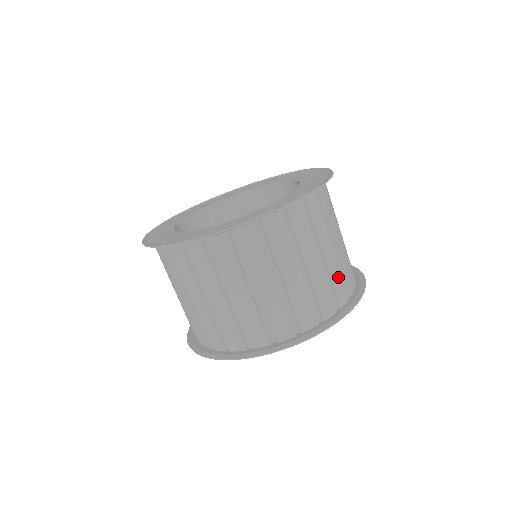
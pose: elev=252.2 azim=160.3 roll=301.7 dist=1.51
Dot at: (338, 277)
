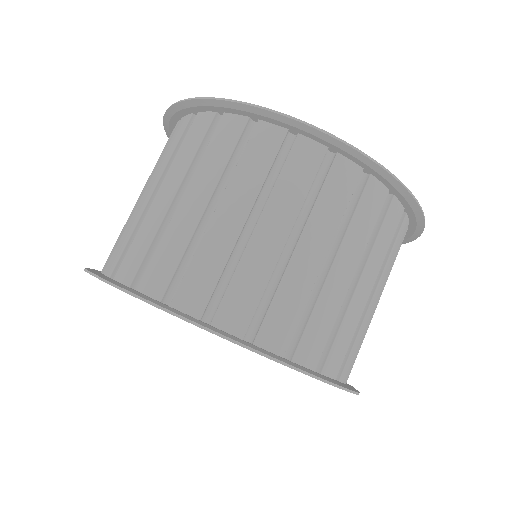
Dot at: occluded
